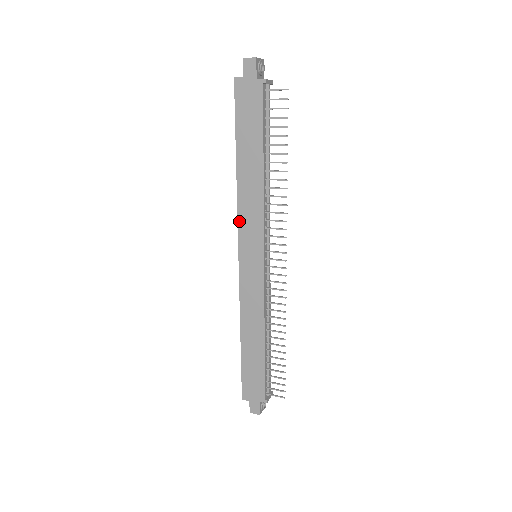
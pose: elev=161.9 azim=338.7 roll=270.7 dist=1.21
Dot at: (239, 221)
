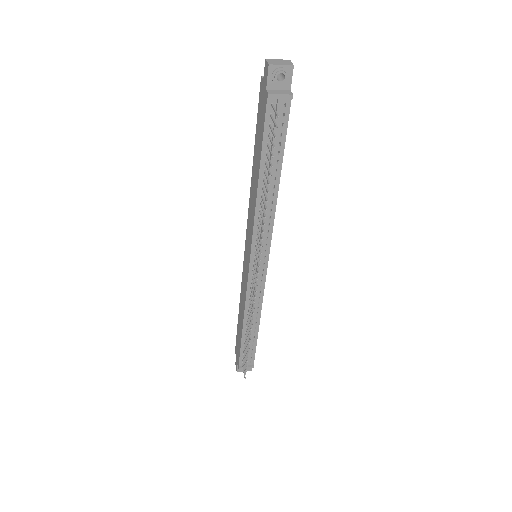
Dot at: (248, 217)
